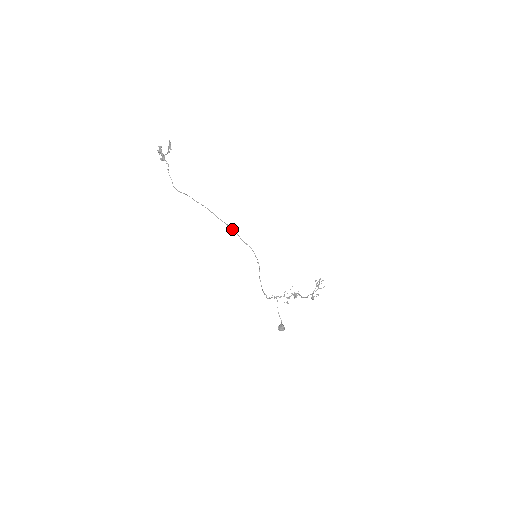
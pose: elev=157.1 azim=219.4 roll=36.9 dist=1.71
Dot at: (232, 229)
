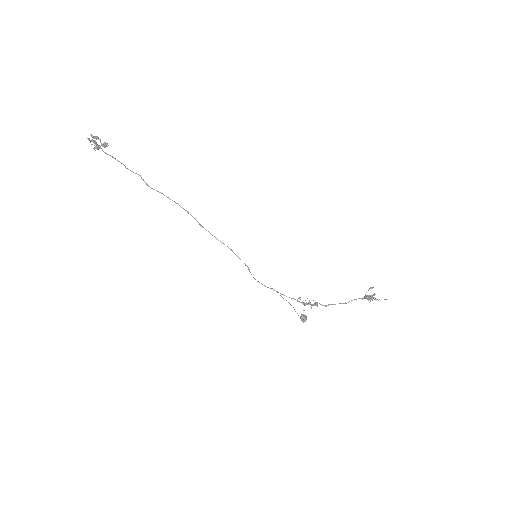
Dot at: (209, 232)
